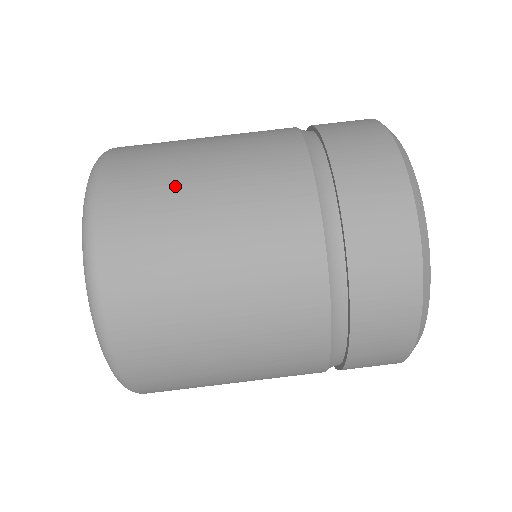
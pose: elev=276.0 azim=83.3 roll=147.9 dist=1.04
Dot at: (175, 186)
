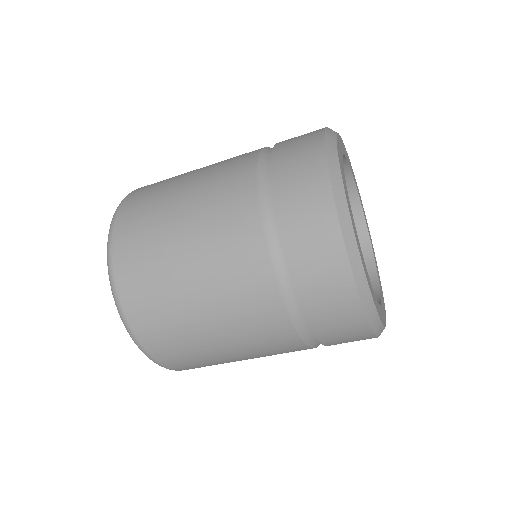
Dot at: occluded
